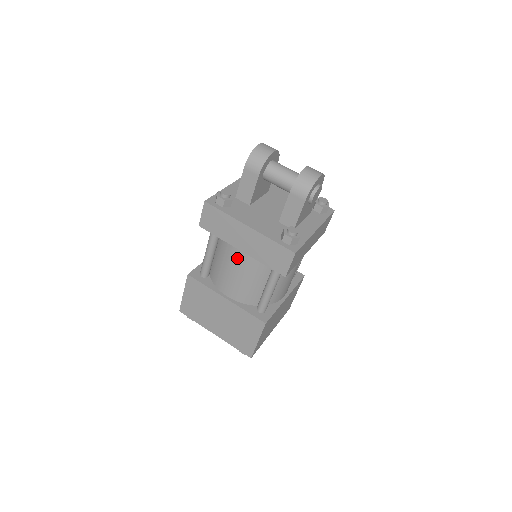
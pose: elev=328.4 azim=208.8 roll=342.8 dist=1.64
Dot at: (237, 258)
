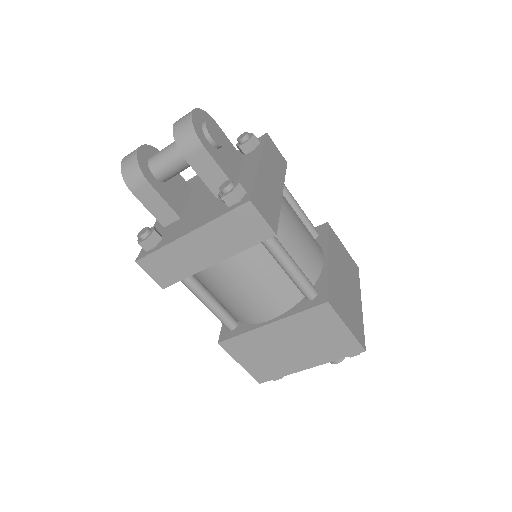
Dot at: (225, 275)
